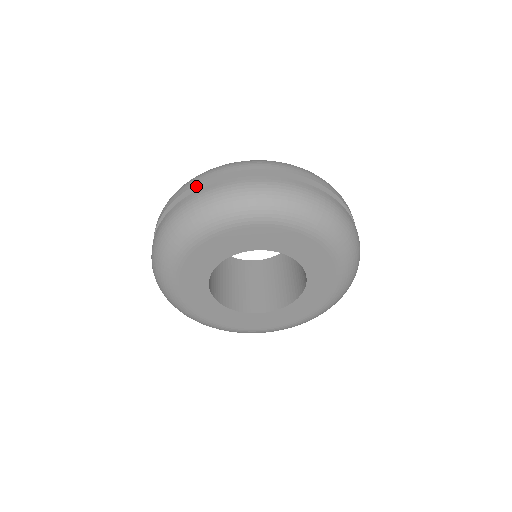
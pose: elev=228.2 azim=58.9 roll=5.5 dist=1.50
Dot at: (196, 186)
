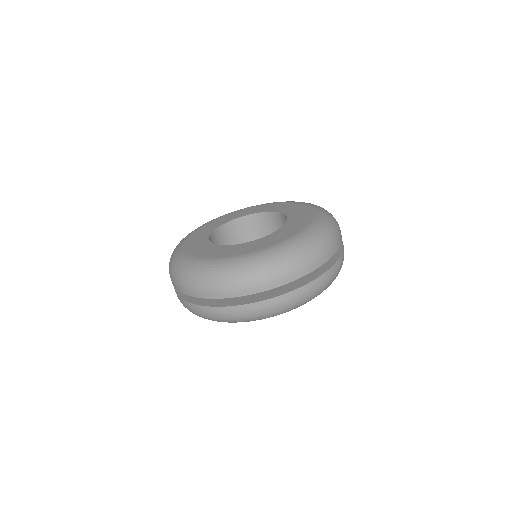
Dot at: (235, 296)
